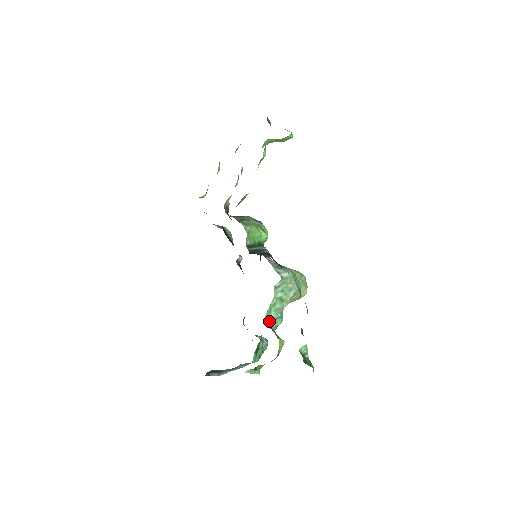
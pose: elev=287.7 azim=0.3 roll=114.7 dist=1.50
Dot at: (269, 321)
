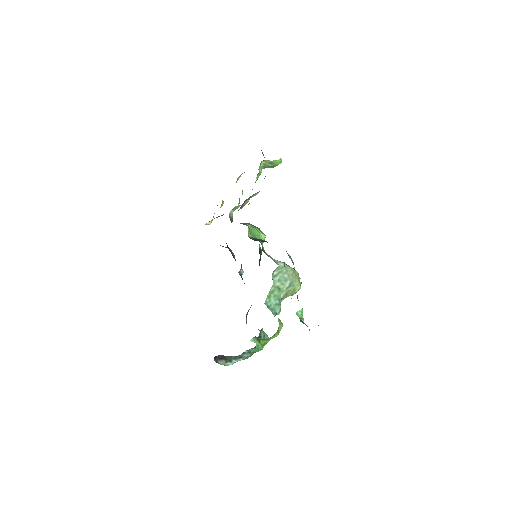
Dot at: (269, 307)
